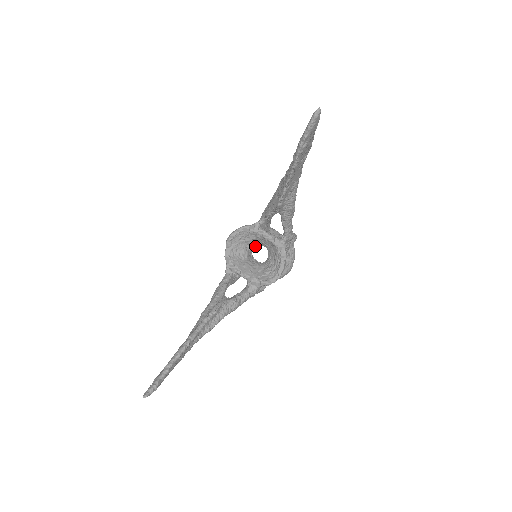
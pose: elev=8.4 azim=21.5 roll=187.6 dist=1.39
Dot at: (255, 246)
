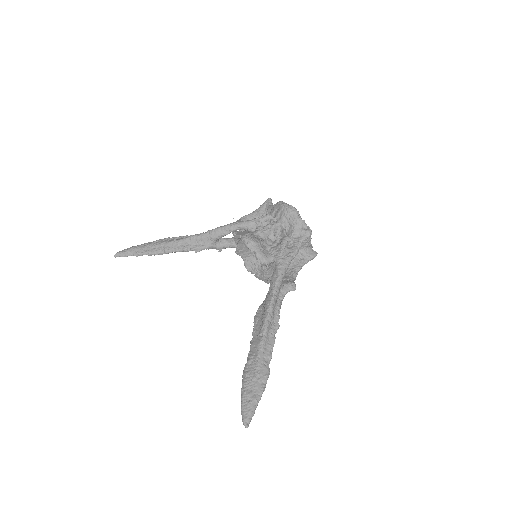
Dot at: occluded
